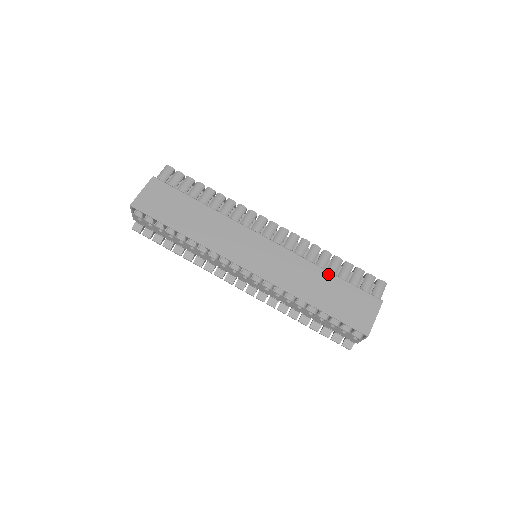
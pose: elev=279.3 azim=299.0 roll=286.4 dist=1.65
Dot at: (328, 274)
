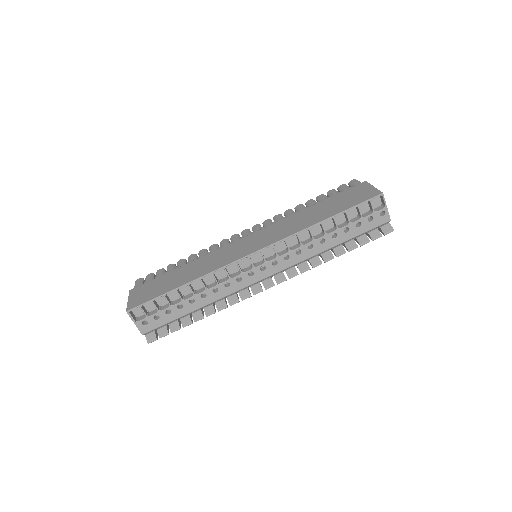
Dot at: (312, 207)
